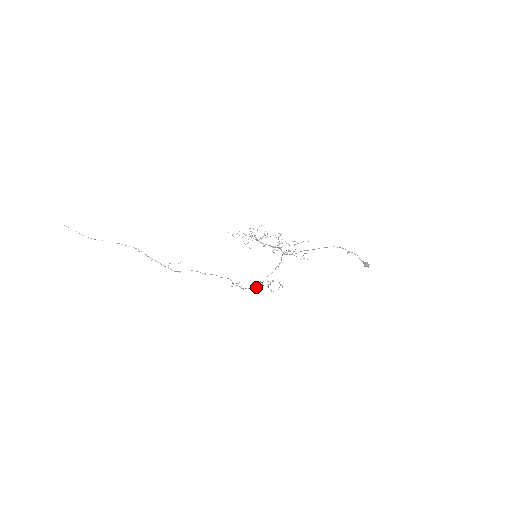
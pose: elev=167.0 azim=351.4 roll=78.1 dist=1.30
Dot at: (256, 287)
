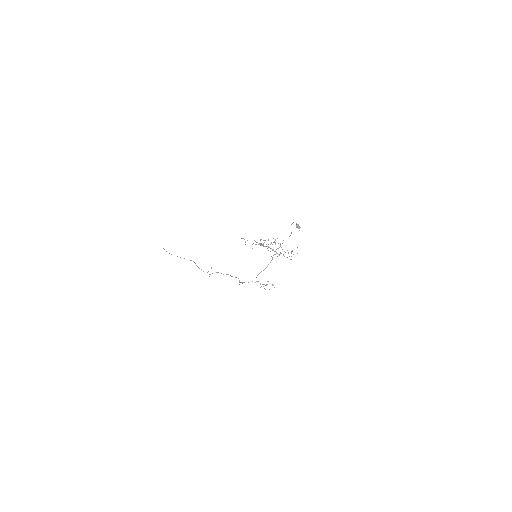
Dot at: occluded
